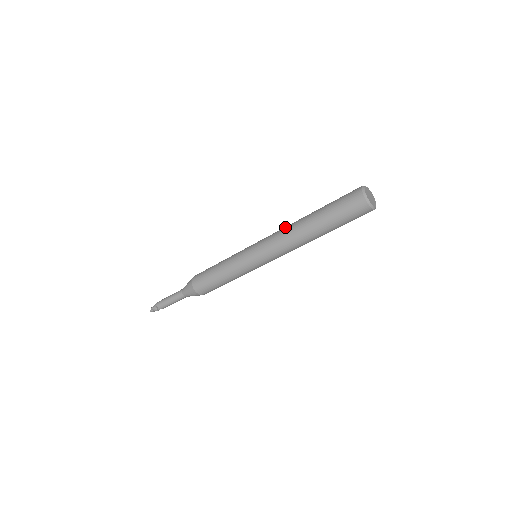
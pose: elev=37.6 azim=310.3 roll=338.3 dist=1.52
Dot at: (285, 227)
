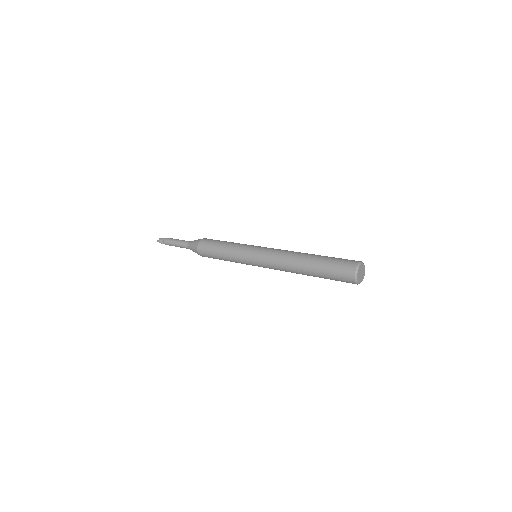
Dot at: (288, 252)
